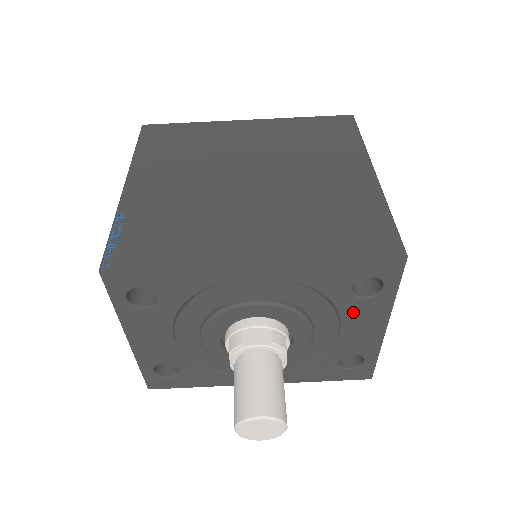
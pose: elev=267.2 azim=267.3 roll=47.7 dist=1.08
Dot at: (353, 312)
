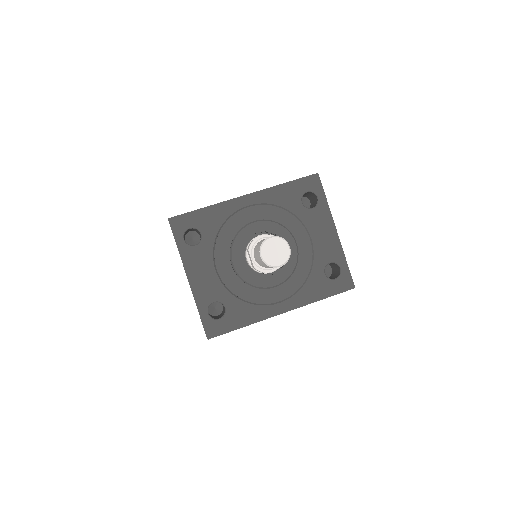
Dot at: (311, 222)
